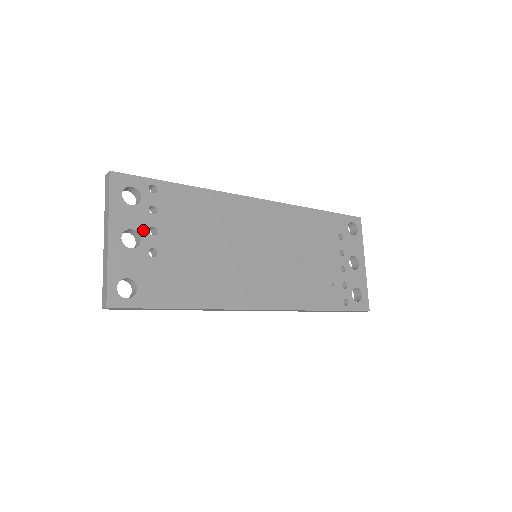
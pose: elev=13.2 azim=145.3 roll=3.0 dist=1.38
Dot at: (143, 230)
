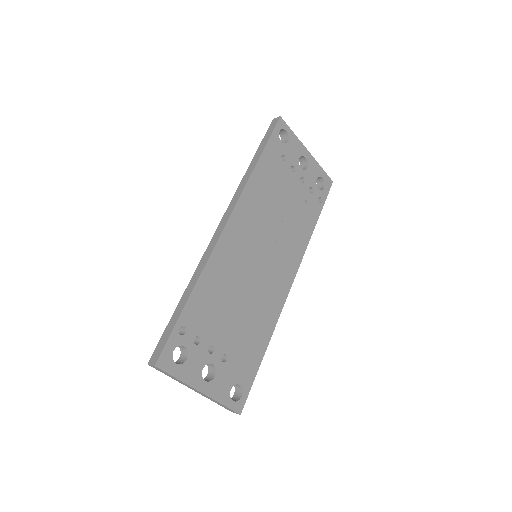
Dot at: (207, 358)
